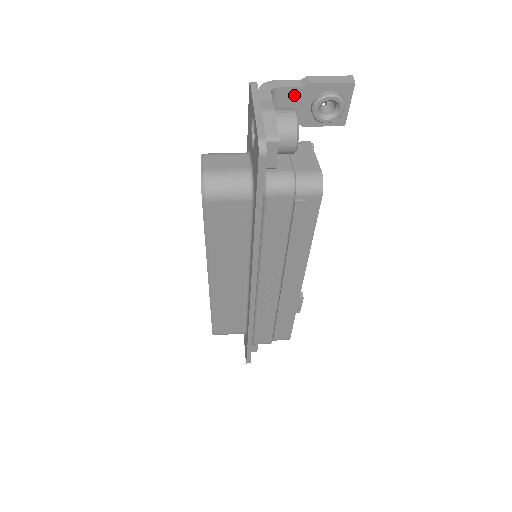
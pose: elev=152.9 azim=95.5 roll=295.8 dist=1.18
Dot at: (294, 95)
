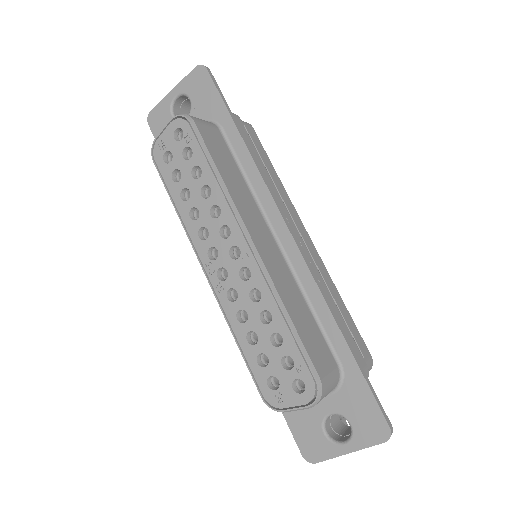
Dot at: occluded
